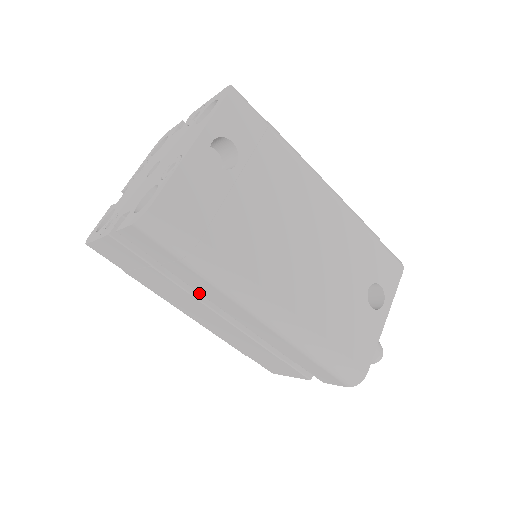
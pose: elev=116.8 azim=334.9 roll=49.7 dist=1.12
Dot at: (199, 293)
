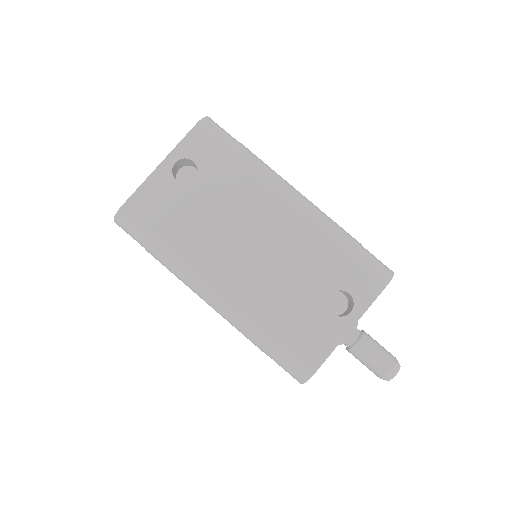
Dot at: occluded
